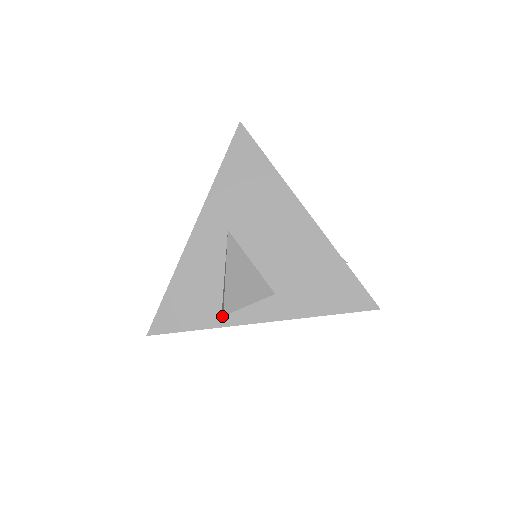
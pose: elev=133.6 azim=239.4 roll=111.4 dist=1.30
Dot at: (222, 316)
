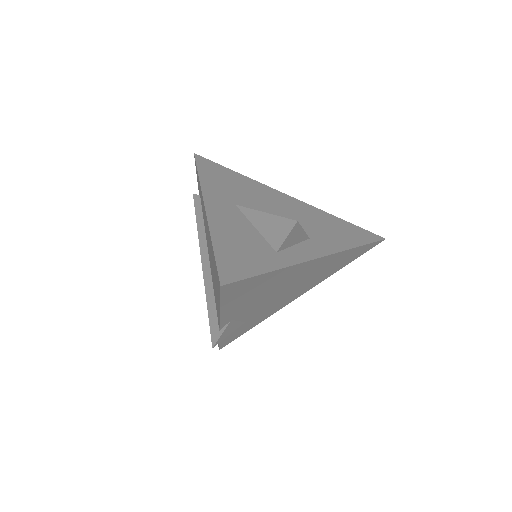
Dot at: (282, 258)
